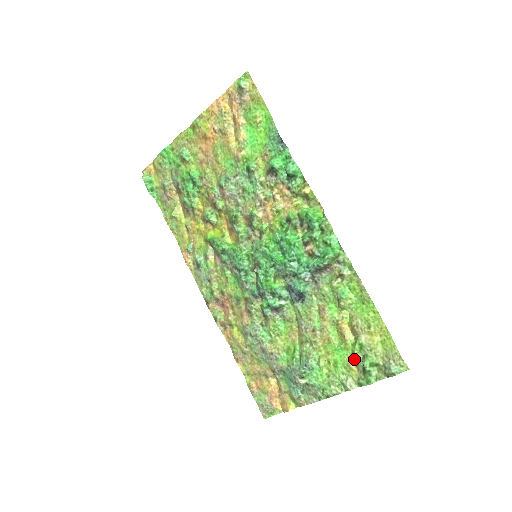
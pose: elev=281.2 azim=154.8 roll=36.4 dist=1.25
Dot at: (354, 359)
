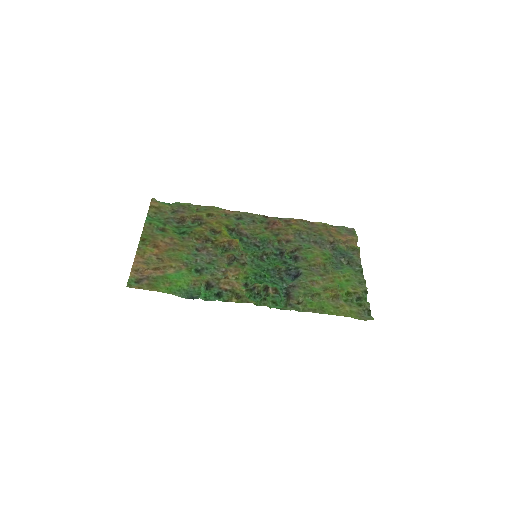
Dot at: (351, 292)
